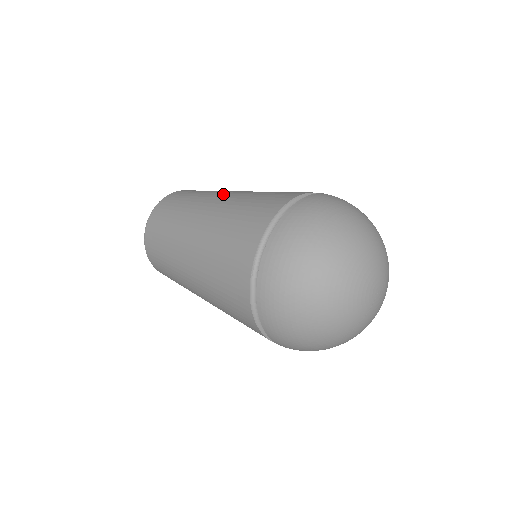
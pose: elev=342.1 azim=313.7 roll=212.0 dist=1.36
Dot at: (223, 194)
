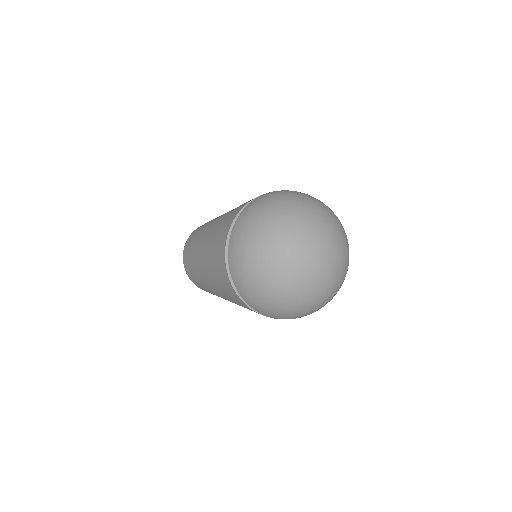
Dot at: occluded
